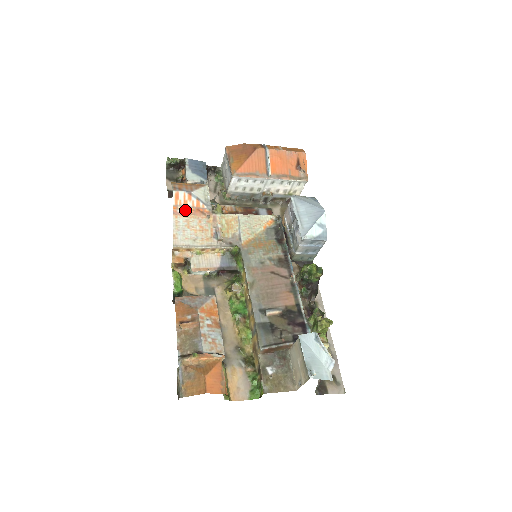
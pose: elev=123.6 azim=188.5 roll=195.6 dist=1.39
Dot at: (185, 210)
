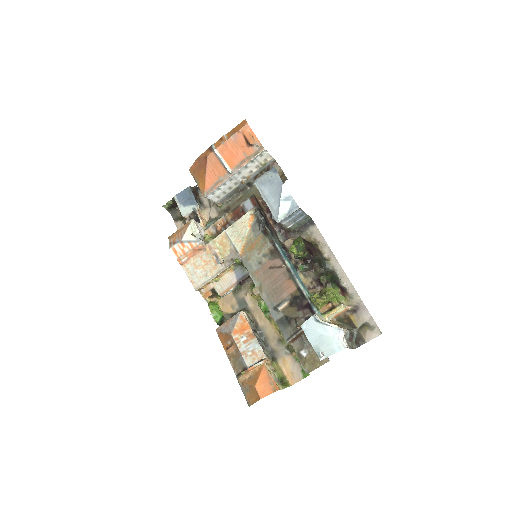
Dot at: (186, 257)
